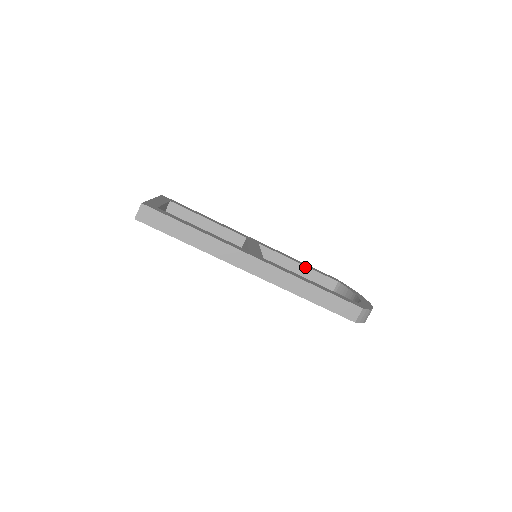
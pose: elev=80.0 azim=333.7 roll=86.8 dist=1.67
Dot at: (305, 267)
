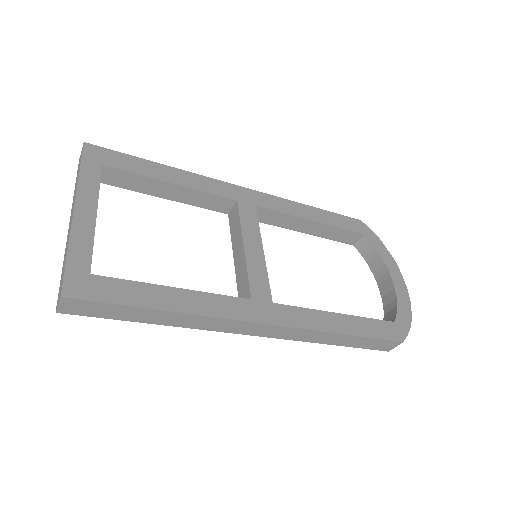
Dot at: (322, 224)
